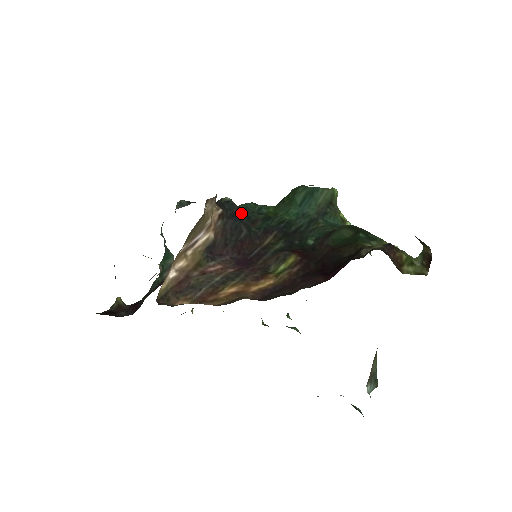
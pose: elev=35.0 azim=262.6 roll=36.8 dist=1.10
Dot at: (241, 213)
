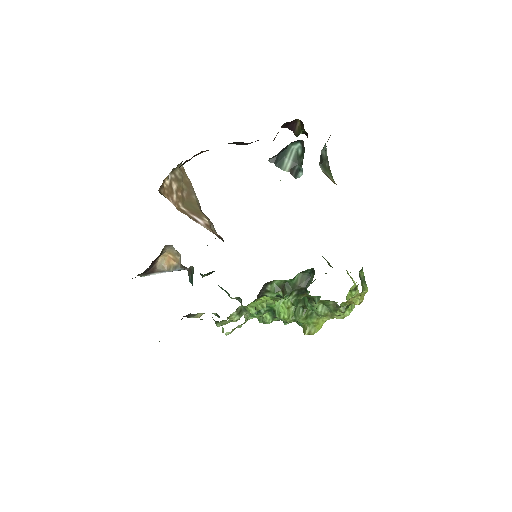
Dot at: occluded
